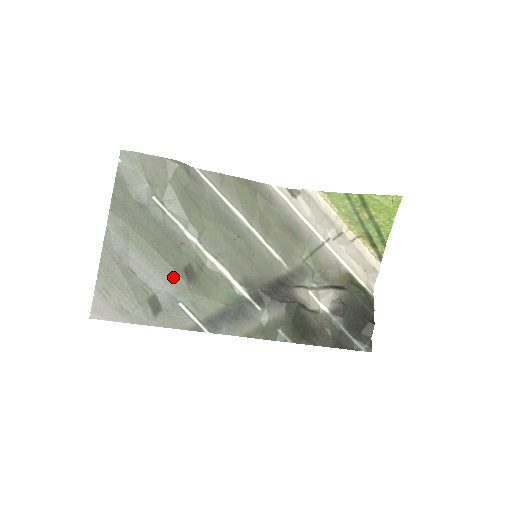
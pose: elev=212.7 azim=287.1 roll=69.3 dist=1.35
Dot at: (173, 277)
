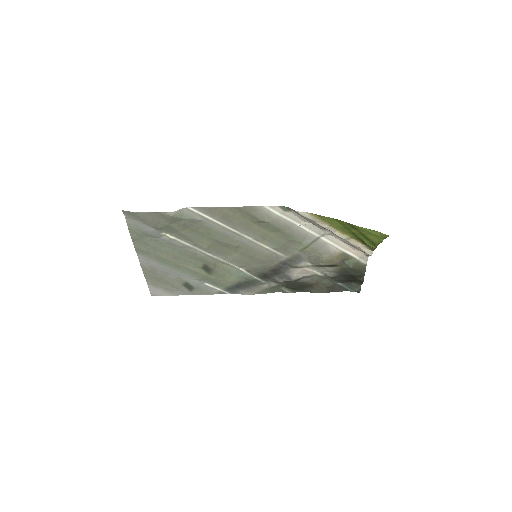
Dot at: (195, 274)
